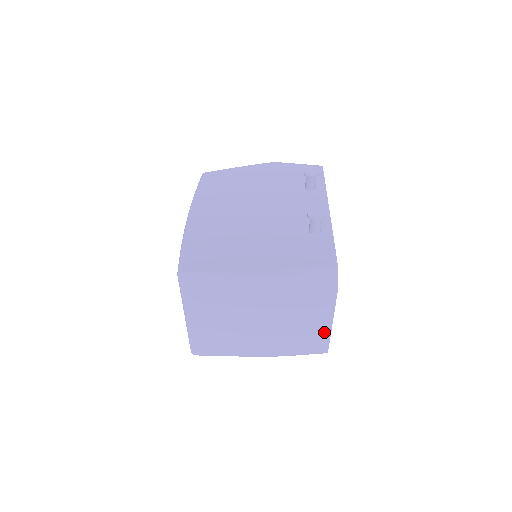
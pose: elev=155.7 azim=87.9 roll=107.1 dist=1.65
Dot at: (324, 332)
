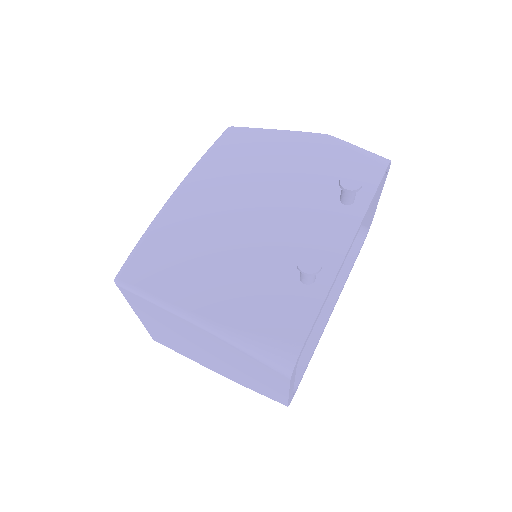
Dot at: (281, 394)
